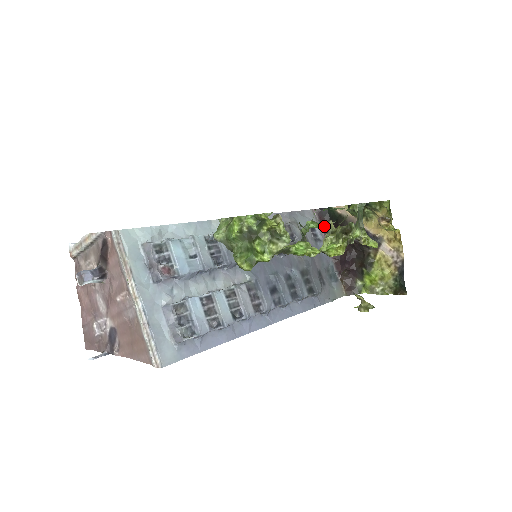
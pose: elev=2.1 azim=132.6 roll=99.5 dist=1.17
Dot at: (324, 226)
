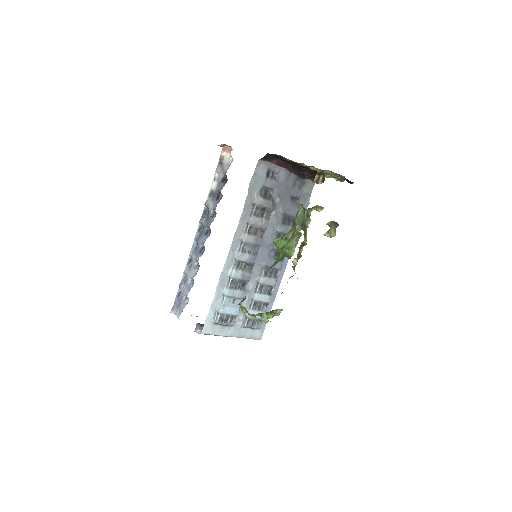
Dot at: (286, 241)
